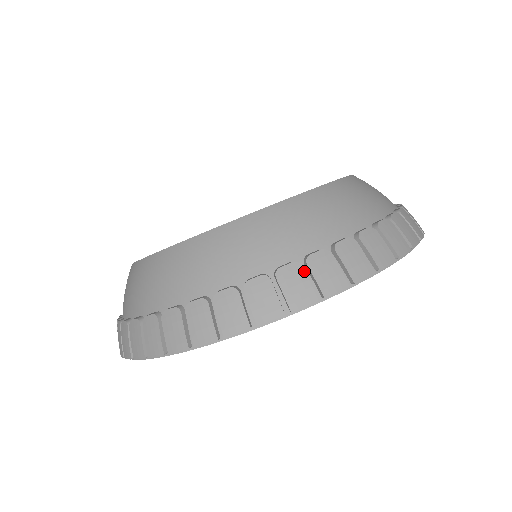
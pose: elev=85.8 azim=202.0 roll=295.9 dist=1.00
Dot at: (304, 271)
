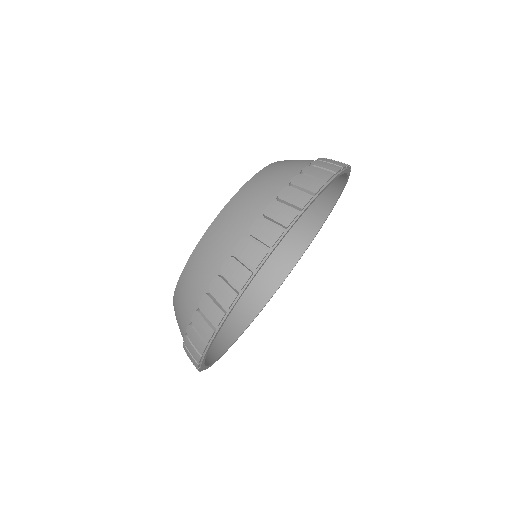
Dot at: (236, 260)
